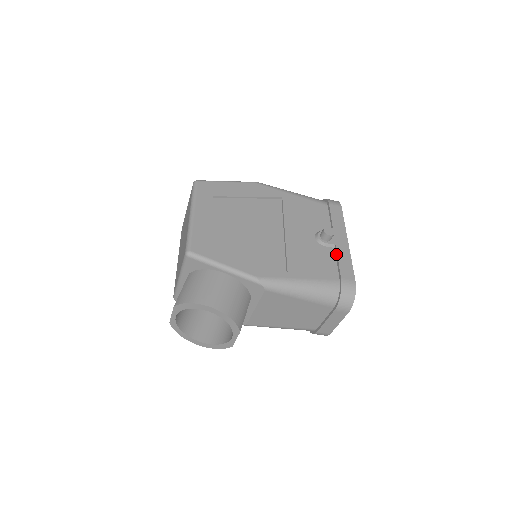
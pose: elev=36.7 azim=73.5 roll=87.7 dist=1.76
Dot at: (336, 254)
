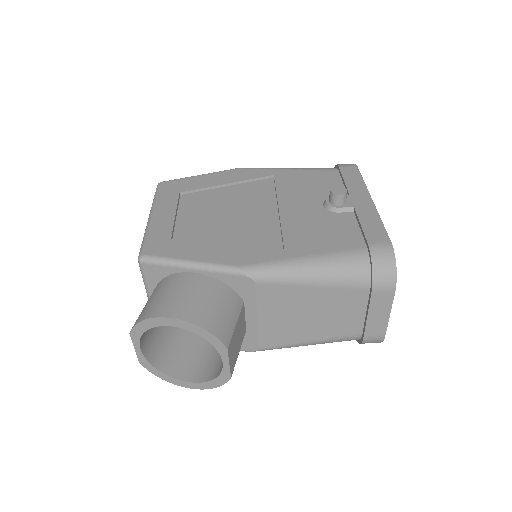
Dot at: (356, 217)
